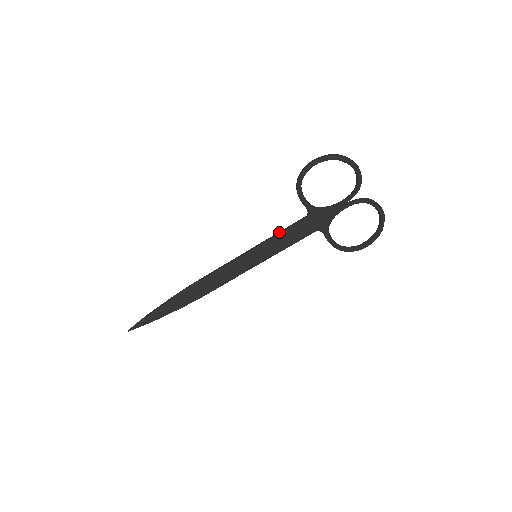
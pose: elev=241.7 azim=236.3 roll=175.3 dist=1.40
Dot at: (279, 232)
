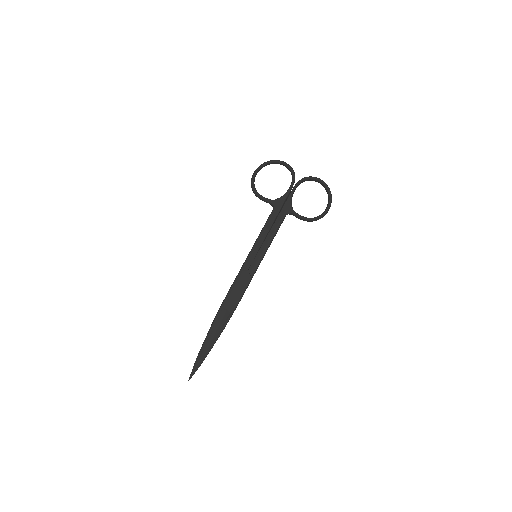
Dot at: occluded
